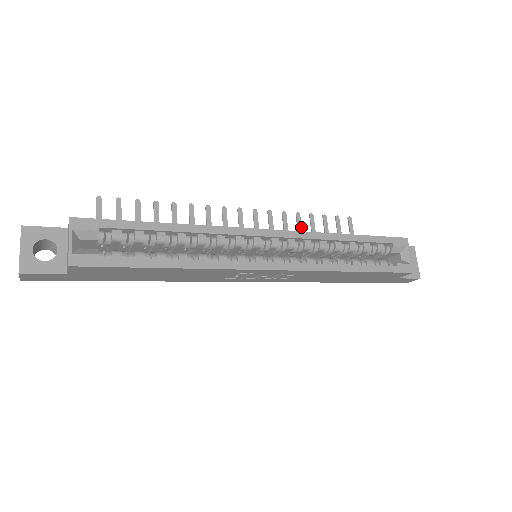
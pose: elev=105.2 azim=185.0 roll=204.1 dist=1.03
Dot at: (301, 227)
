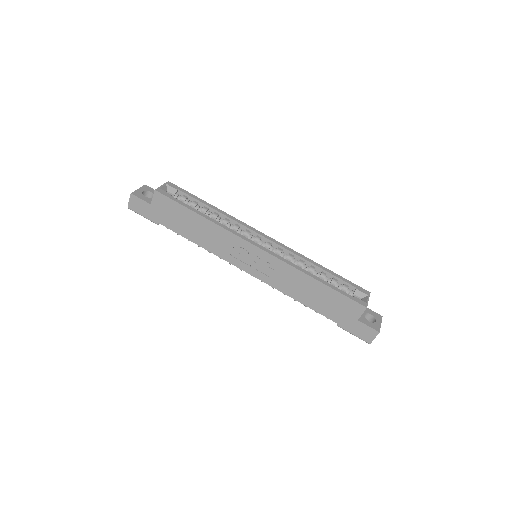
Dot at: occluded
